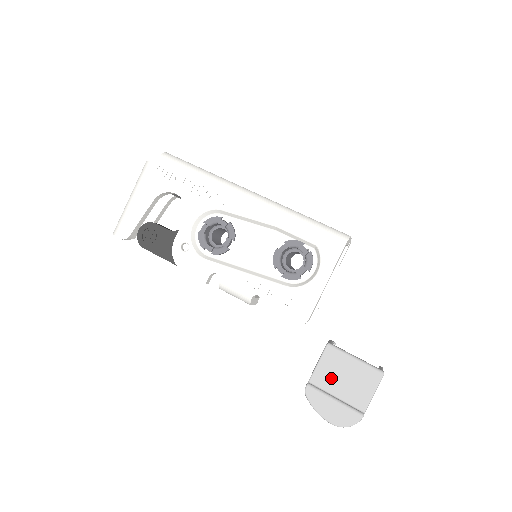
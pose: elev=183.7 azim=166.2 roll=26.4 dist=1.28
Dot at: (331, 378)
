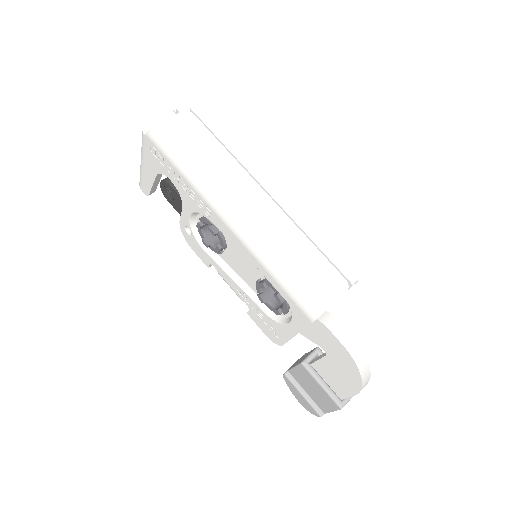
Dot at: (303, 381)
